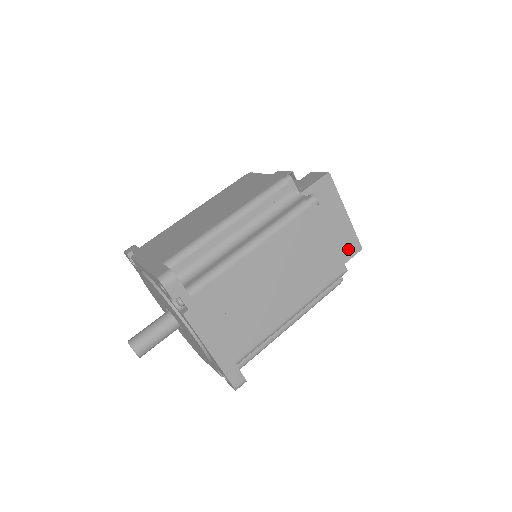
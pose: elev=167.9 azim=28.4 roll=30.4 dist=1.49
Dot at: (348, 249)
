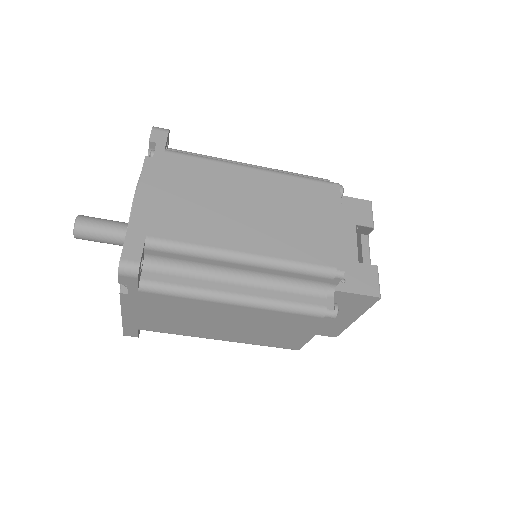
Dot at: (324, 331)
